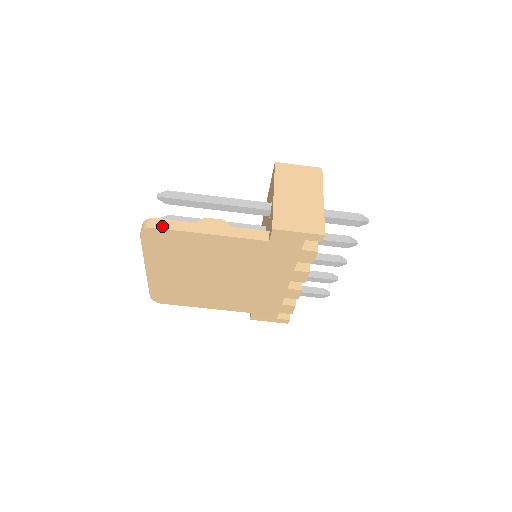
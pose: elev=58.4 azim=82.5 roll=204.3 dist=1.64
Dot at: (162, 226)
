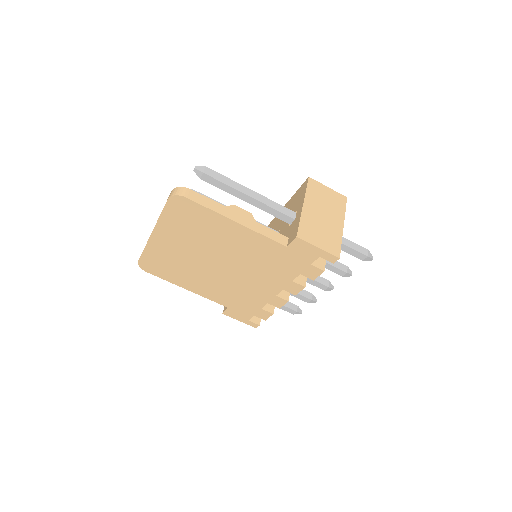
Dot at: (194, 198)
